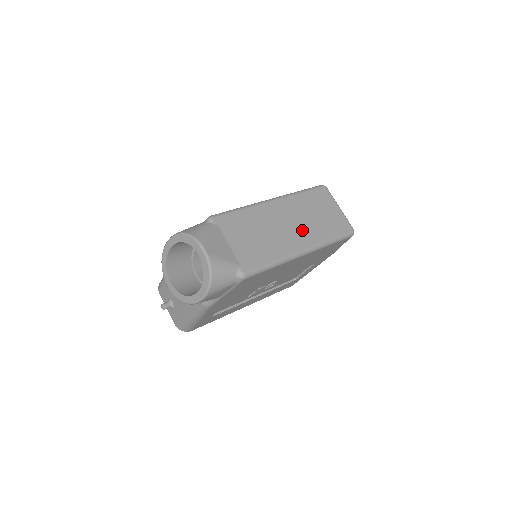
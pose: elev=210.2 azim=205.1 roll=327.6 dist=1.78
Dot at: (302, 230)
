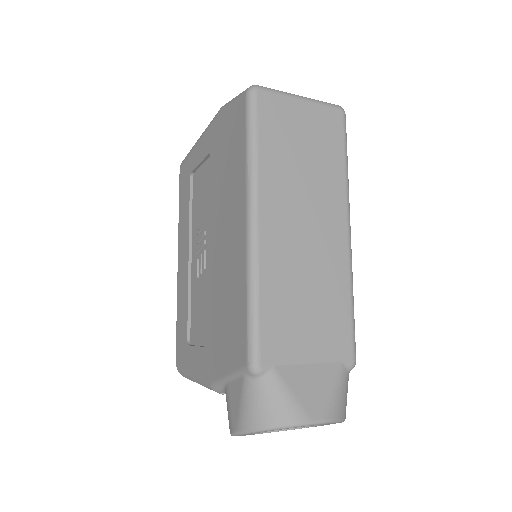
Dot at: (320, 209)
